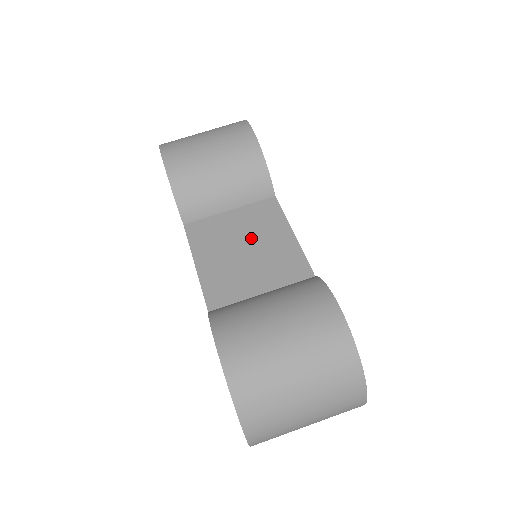
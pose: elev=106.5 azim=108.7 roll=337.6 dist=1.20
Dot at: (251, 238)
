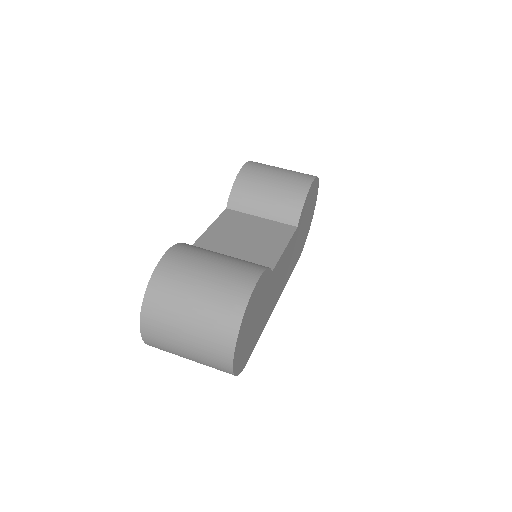
Dot at: (257, 235)
